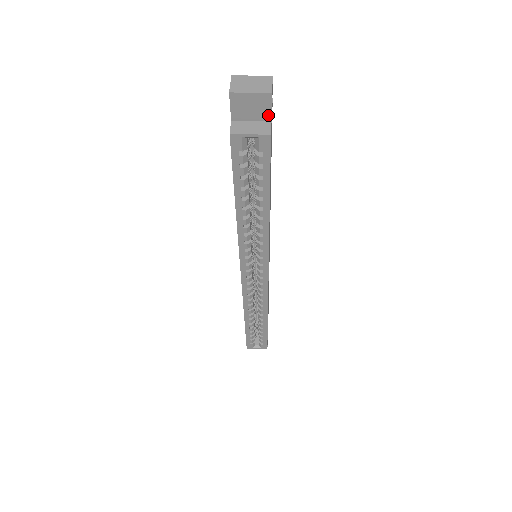
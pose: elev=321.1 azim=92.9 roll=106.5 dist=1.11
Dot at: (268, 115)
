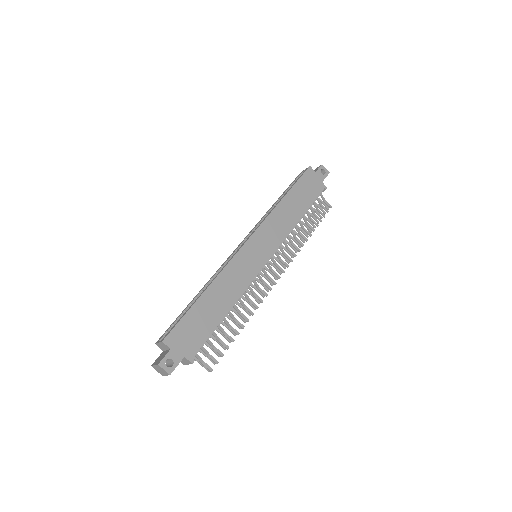
Dot at: (316, 171)
